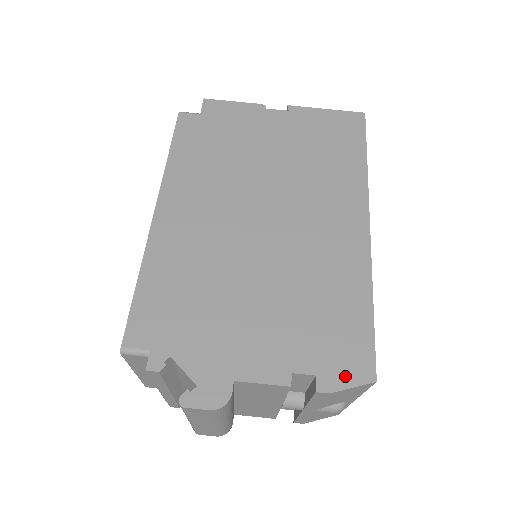
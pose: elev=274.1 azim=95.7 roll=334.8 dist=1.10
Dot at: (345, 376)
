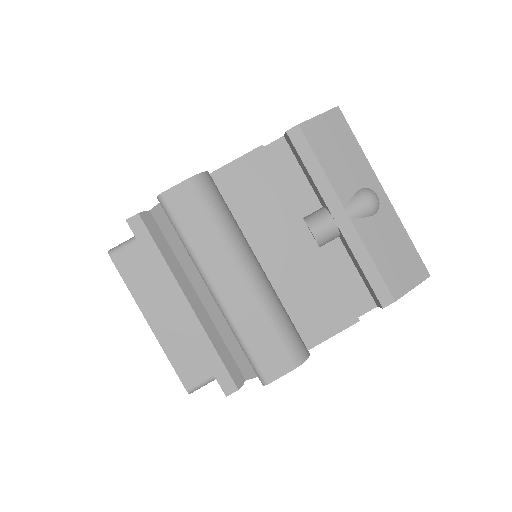
Dot at: occluded
